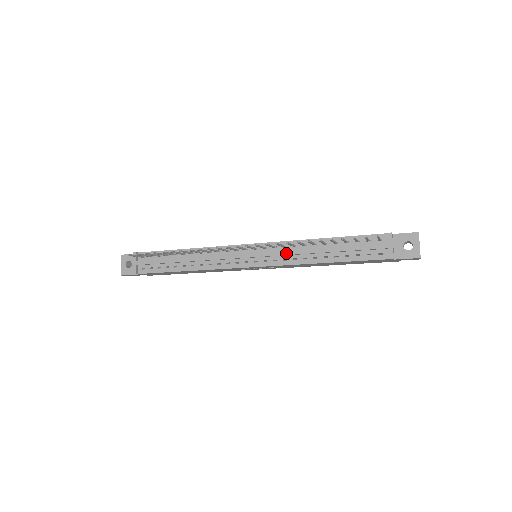
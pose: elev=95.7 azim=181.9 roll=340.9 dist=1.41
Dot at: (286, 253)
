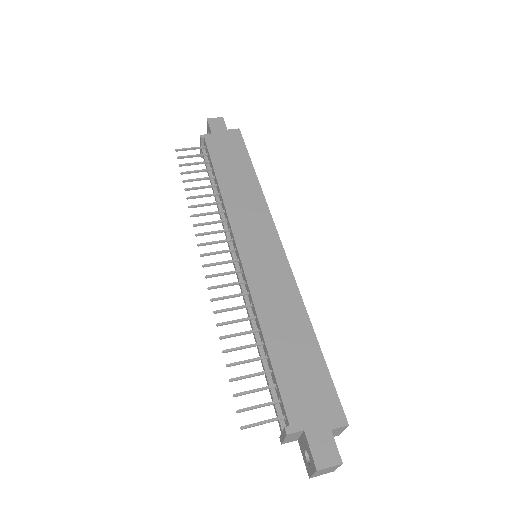
Dot at: (244, 301)
